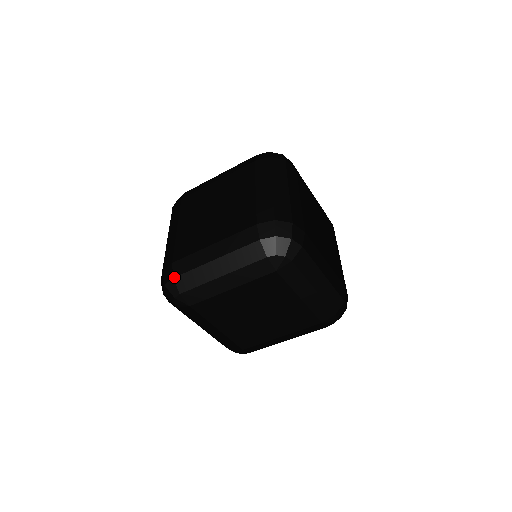
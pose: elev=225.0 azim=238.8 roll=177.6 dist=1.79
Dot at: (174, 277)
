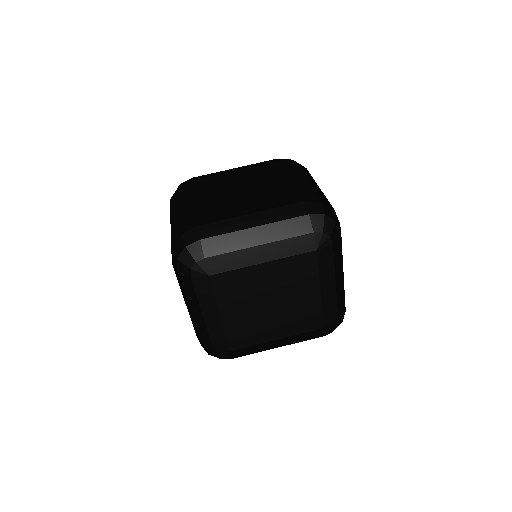
Dot at: (202, 239)
